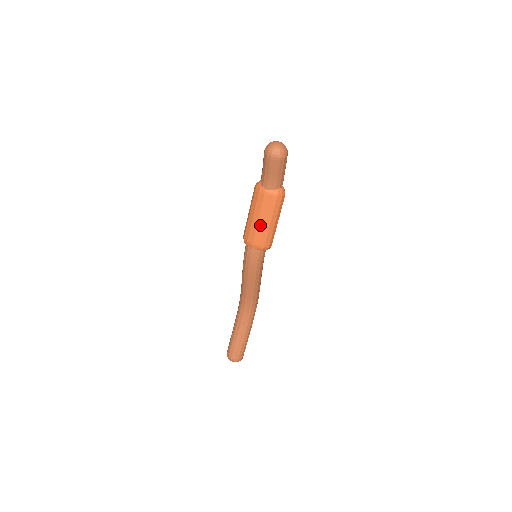
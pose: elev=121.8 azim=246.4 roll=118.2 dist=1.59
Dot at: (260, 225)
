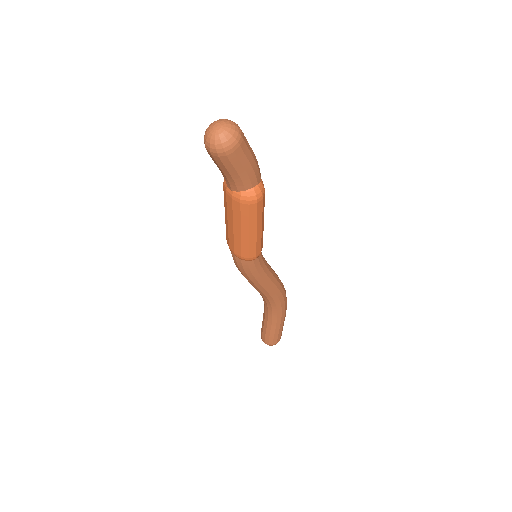
Dot at: (231, 230)
